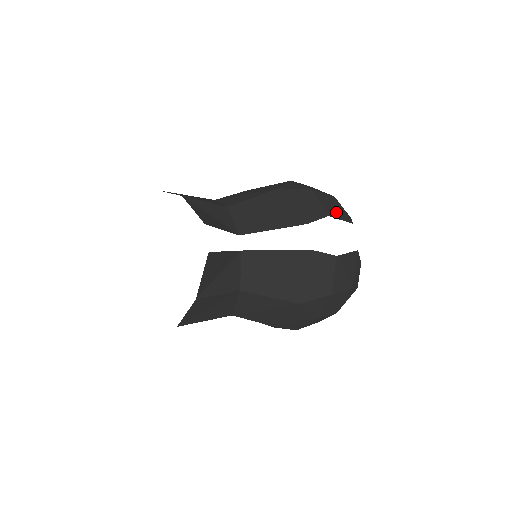
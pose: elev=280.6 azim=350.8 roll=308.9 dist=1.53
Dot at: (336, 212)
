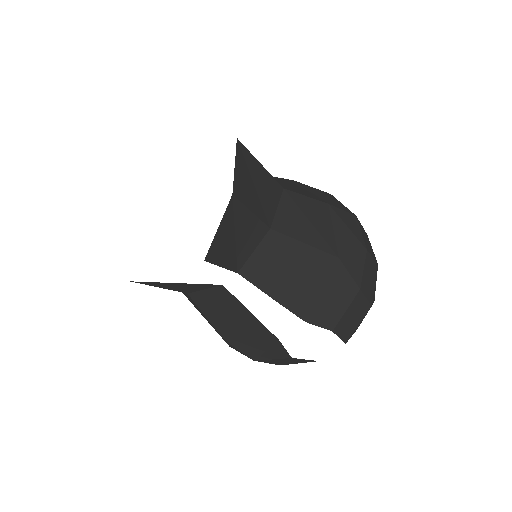
Dot at: (347, 327)
